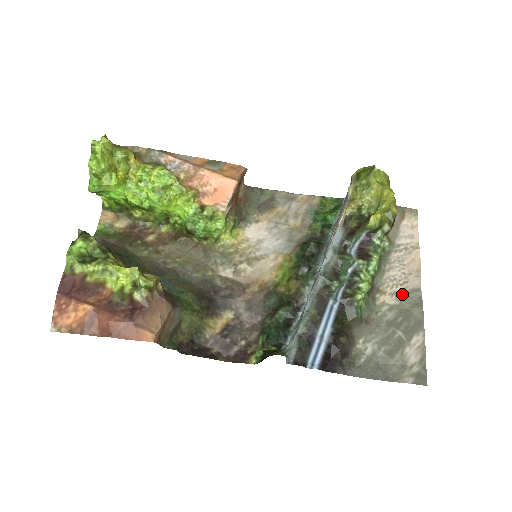
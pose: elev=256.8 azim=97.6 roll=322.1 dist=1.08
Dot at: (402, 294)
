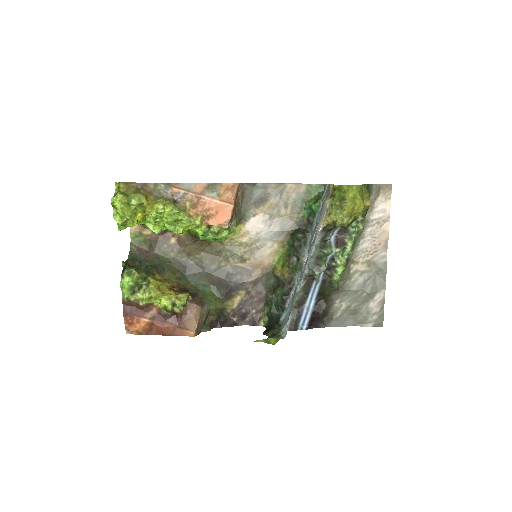
Dot at: (371, 261)
